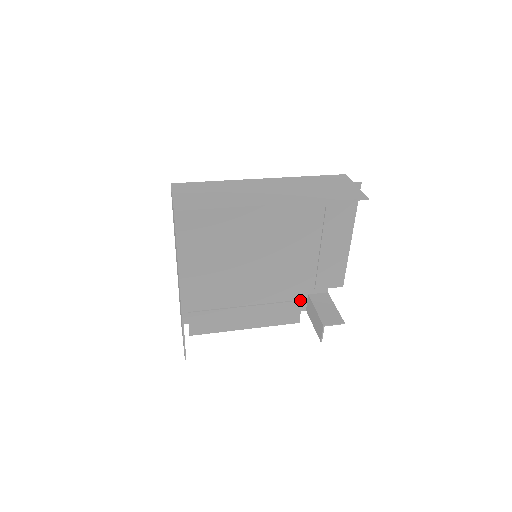
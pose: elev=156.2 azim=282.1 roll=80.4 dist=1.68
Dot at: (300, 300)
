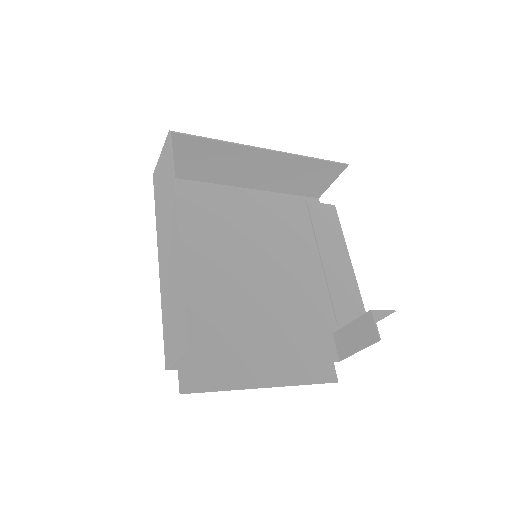
Dot at: (326, 341)
